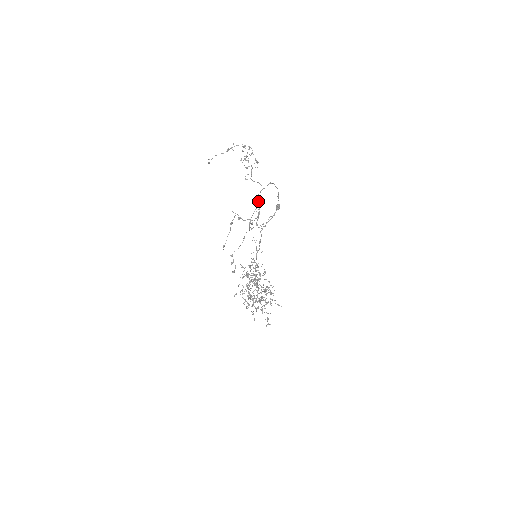
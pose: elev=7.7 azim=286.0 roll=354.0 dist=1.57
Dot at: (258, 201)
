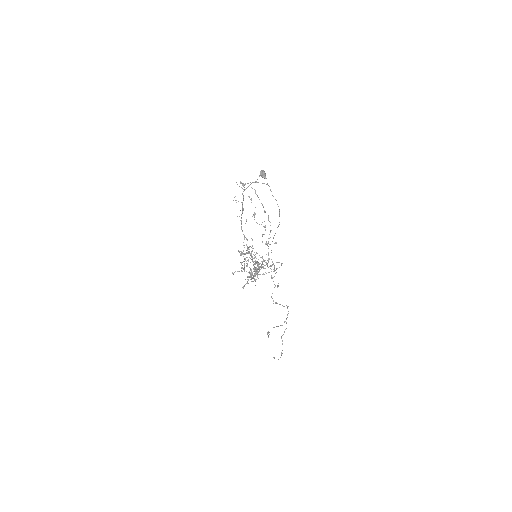
Dot at: (274, 266)
